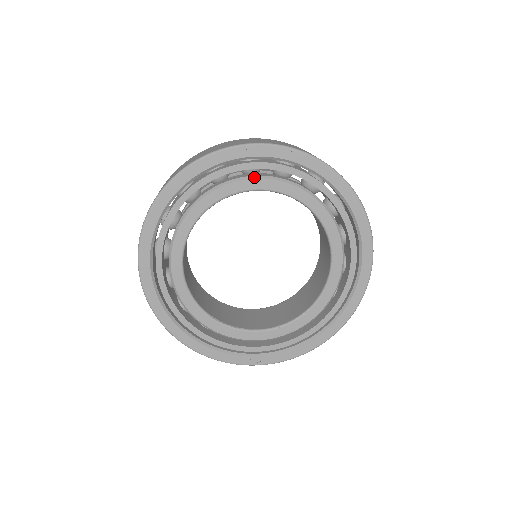
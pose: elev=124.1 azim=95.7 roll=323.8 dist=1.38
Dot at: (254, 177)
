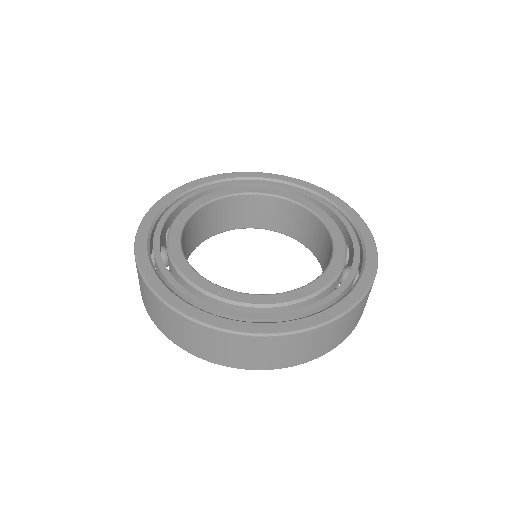
Dot at: (213, 193)
